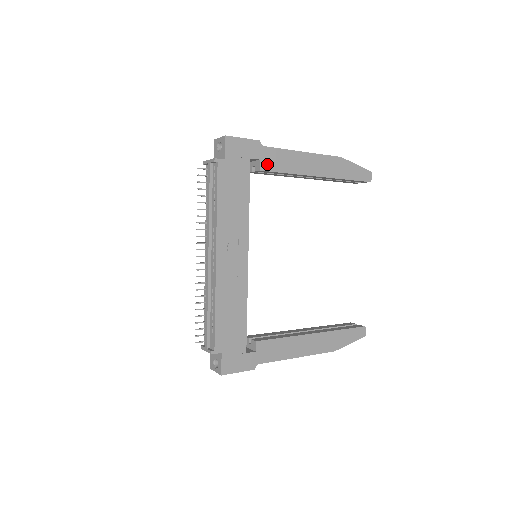
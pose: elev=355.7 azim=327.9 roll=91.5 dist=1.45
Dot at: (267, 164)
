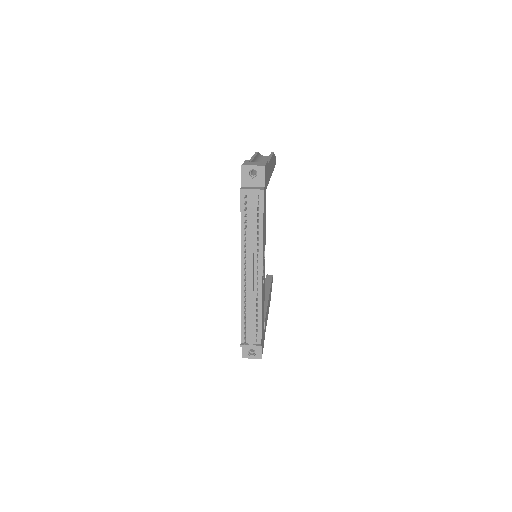
Dot at: occluded
